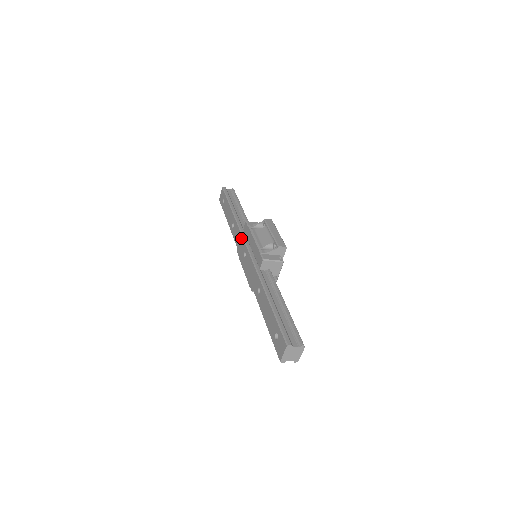
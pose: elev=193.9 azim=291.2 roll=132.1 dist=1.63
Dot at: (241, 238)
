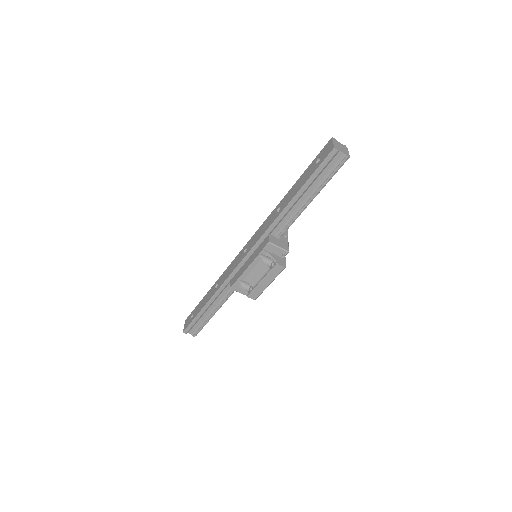
Dot at: (234, 260)
